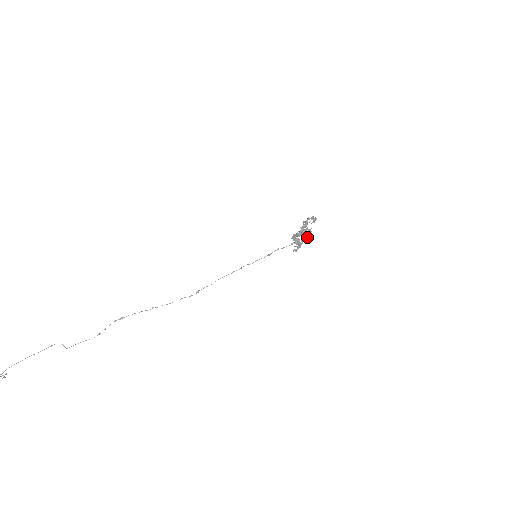
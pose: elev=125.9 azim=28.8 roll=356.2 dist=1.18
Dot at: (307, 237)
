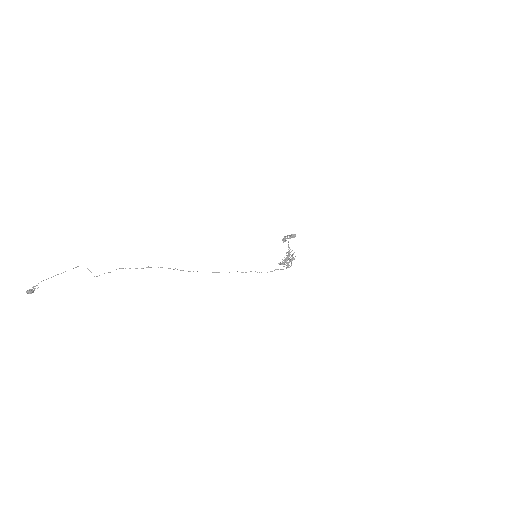
Dot at: occluded
